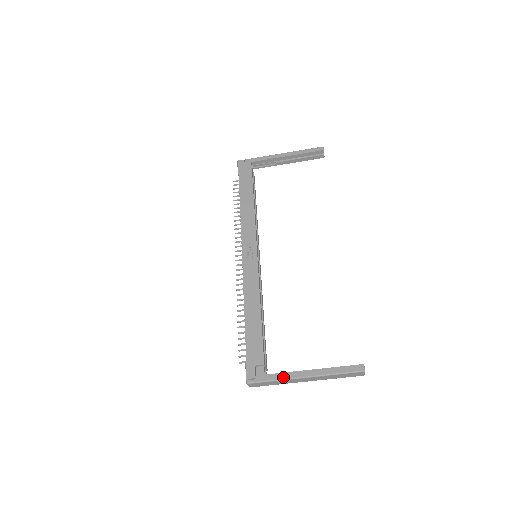
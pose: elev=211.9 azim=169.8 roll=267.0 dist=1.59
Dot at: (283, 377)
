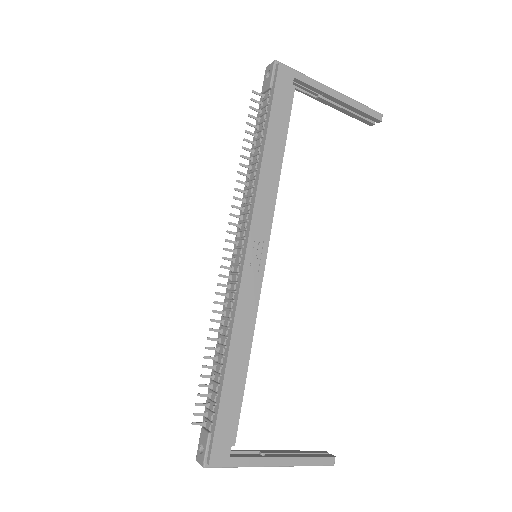
Dot at: (251, 464)
